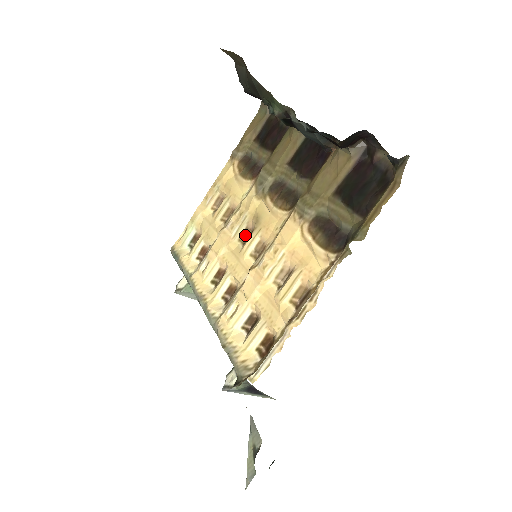
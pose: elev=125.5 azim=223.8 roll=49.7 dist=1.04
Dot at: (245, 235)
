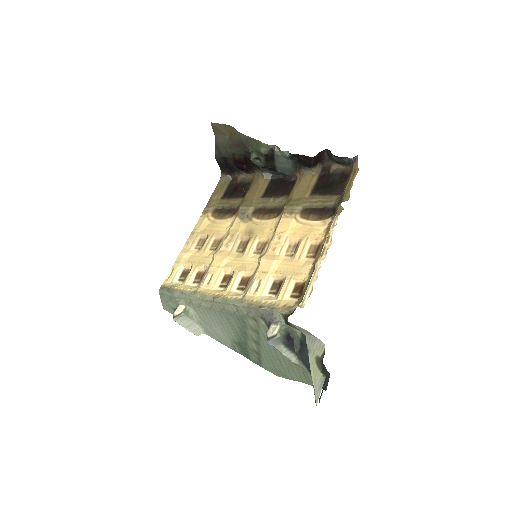
Dot at: (241, 246)
